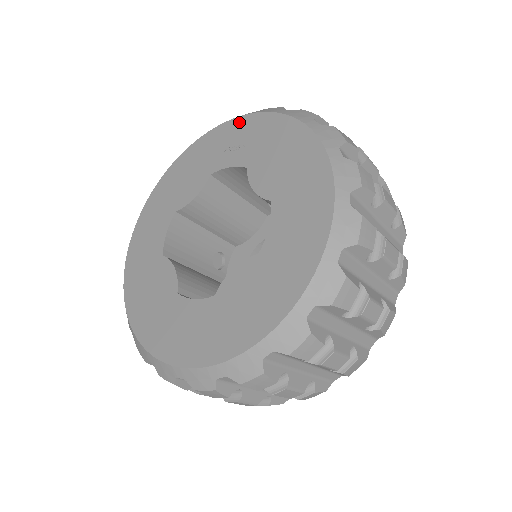
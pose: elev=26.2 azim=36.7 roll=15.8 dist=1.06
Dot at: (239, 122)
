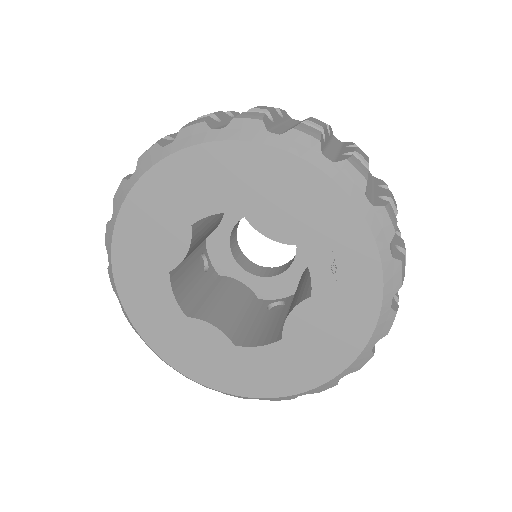
Dot at: (370, 256)
